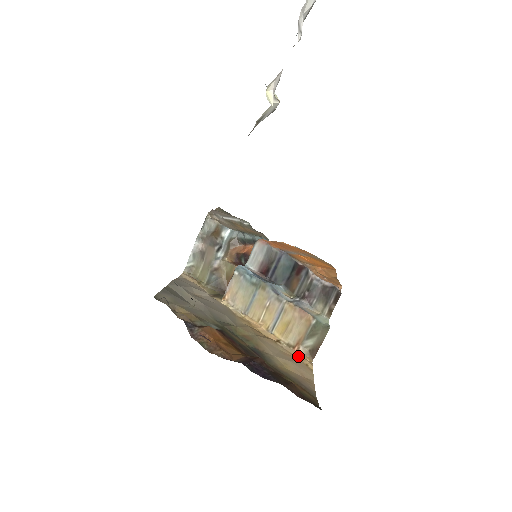
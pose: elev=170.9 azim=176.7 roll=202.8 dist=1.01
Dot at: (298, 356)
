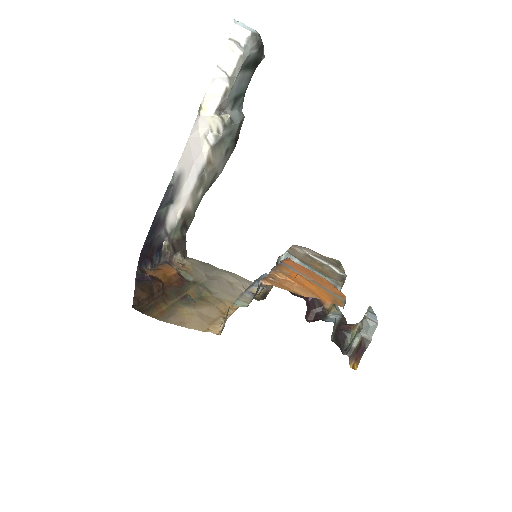
Dot at: (215, 325)
